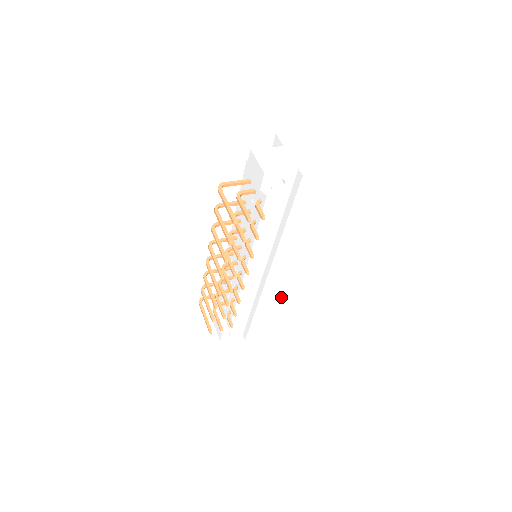
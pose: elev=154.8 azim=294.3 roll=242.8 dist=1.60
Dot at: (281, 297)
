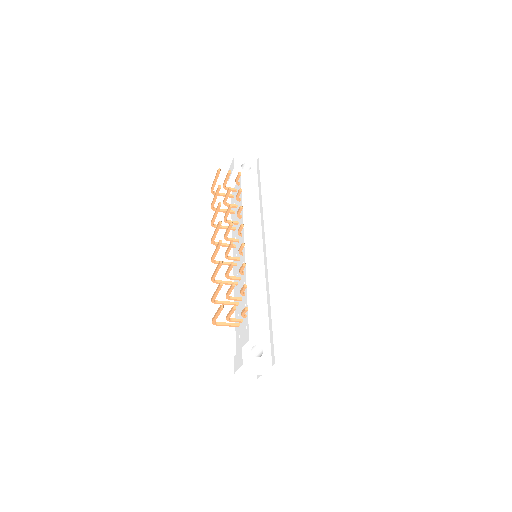
Dot at: (293, 288)
